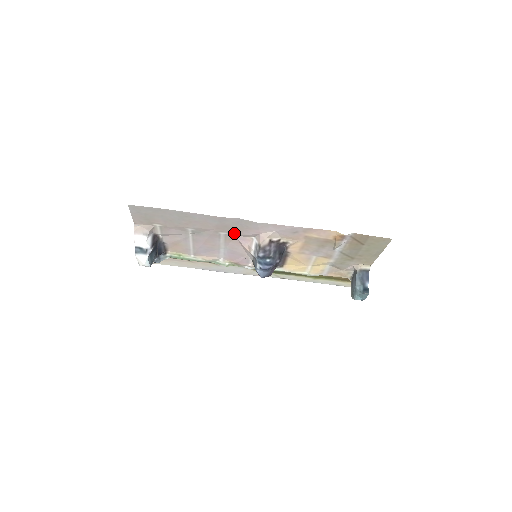
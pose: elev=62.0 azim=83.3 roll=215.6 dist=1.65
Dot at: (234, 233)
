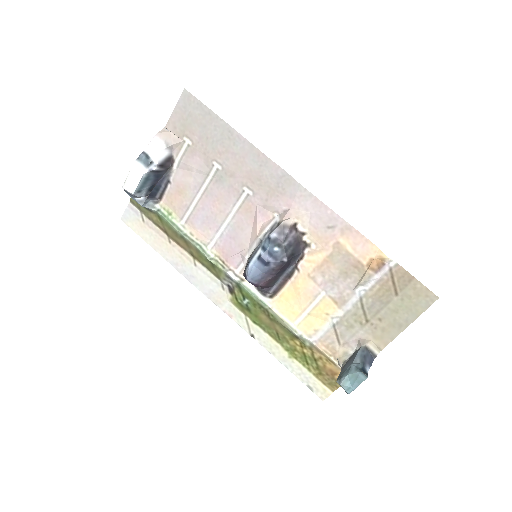
Dot at: (259, 198)
